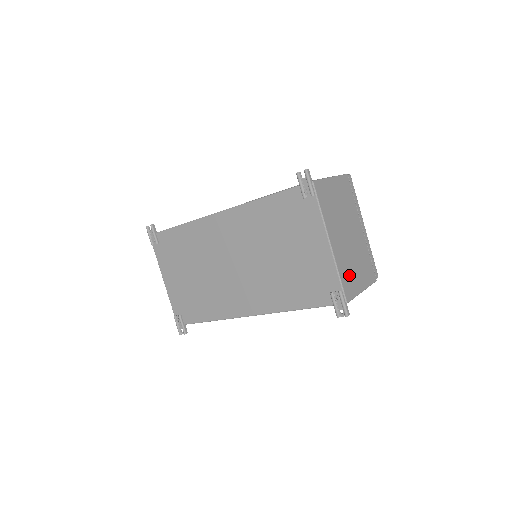
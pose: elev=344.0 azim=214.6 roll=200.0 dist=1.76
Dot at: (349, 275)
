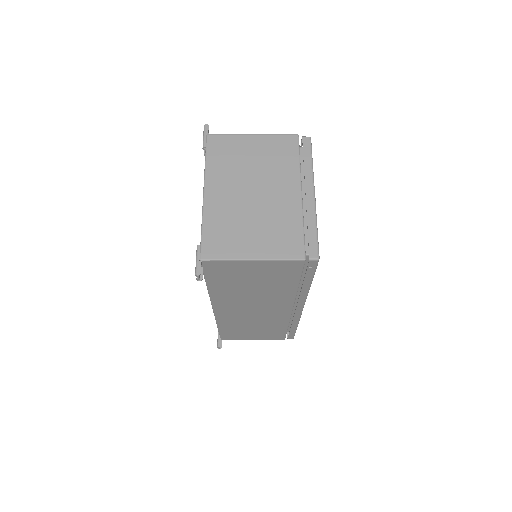
Dot at: (227, 233)
